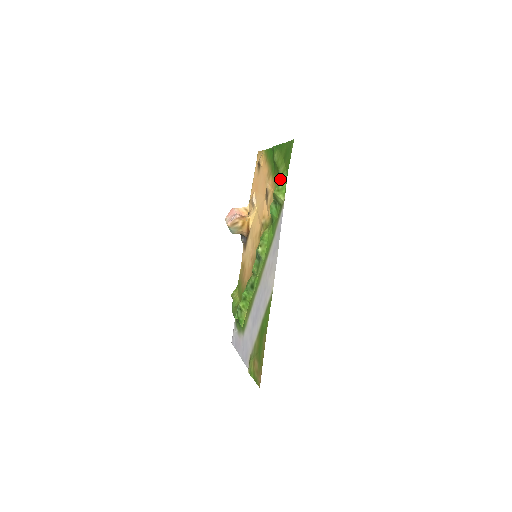
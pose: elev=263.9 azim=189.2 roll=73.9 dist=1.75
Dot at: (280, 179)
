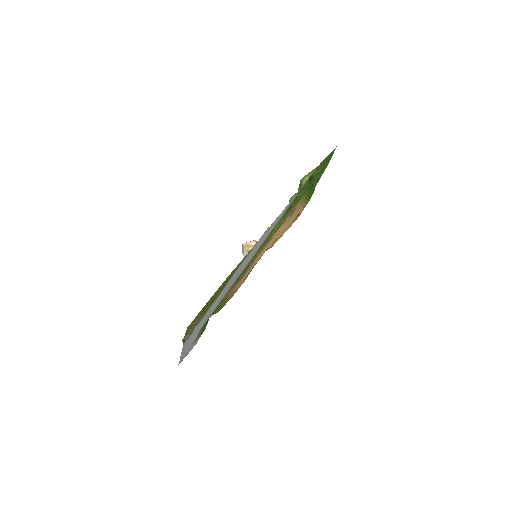
Dot at: occluded
